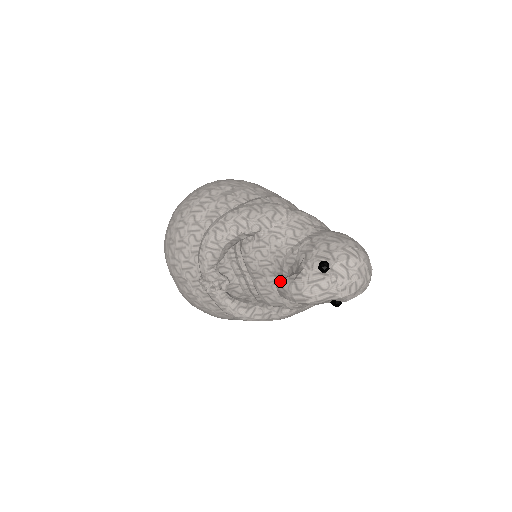
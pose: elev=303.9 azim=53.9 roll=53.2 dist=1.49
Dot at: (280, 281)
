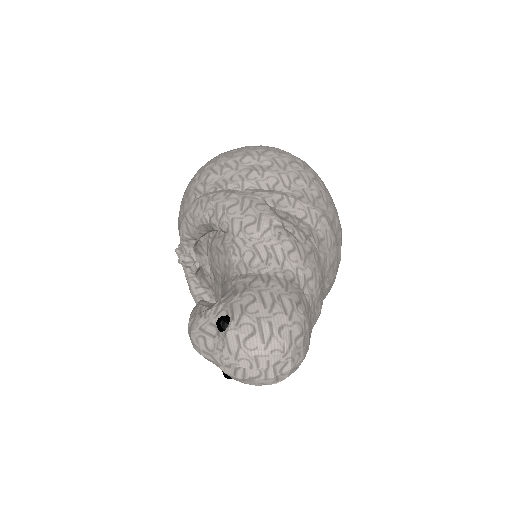
Dot at: (198, 303)
